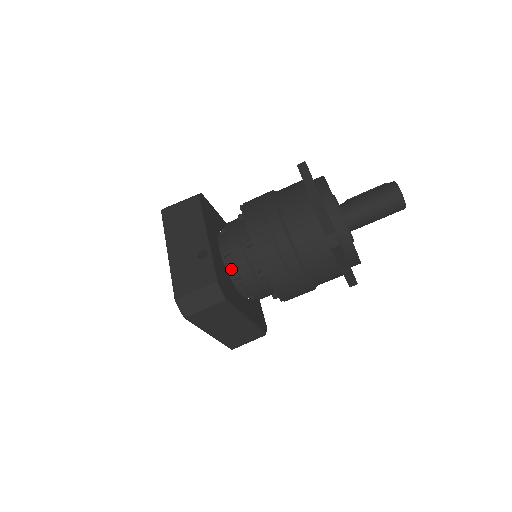
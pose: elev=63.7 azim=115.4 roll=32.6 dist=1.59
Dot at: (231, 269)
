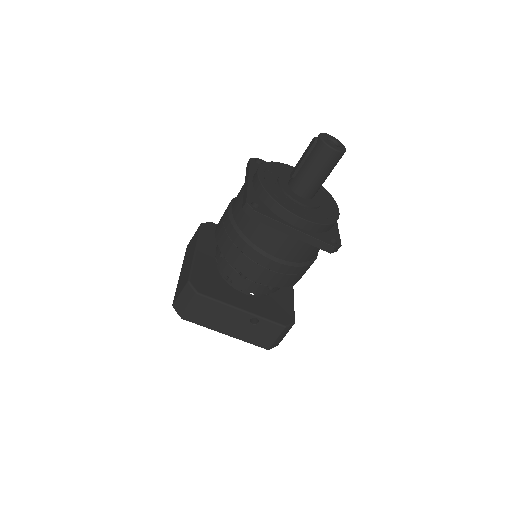
Dot at: (265, 294)
